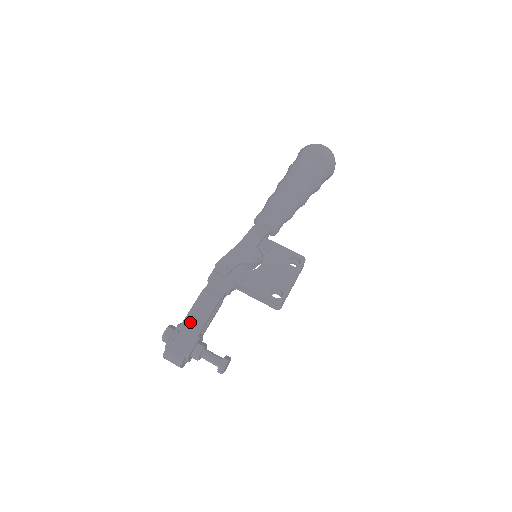
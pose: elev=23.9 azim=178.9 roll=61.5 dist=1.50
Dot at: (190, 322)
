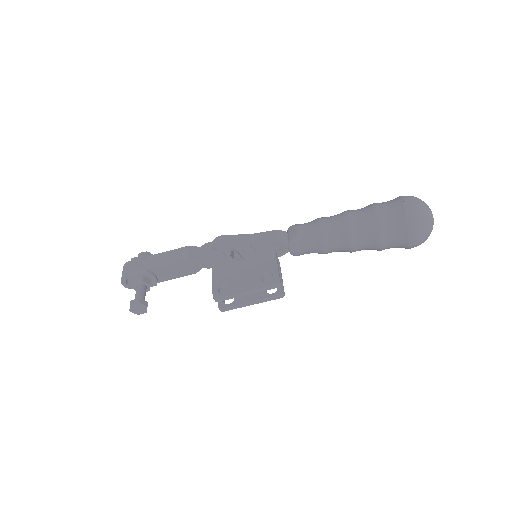
Dot at: (157, 258)
